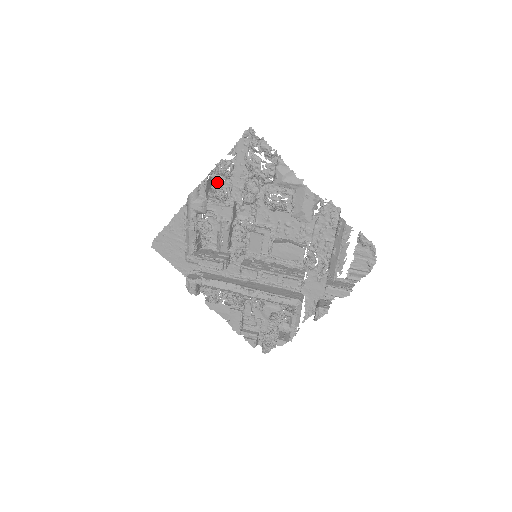
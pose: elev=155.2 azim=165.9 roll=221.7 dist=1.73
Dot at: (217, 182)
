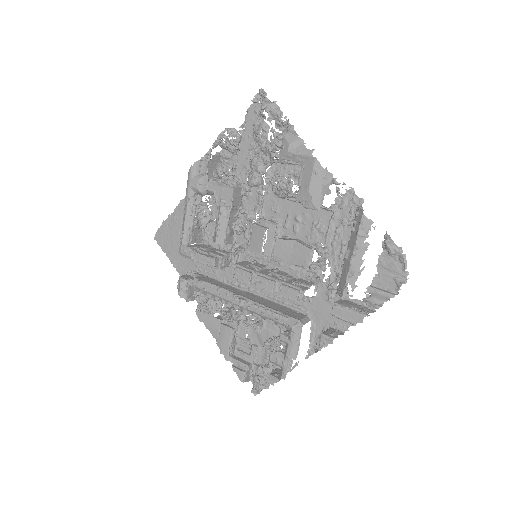
Dot at: occluded
